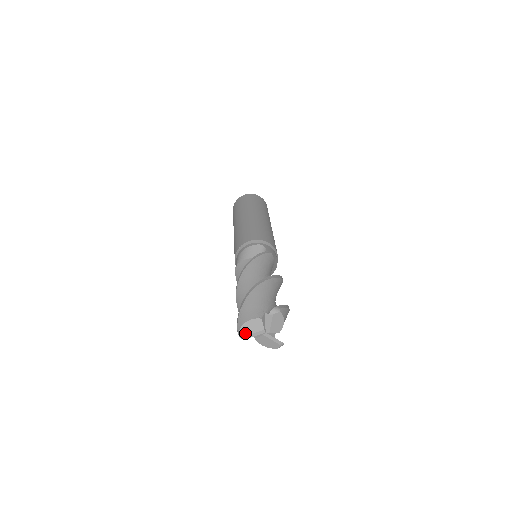
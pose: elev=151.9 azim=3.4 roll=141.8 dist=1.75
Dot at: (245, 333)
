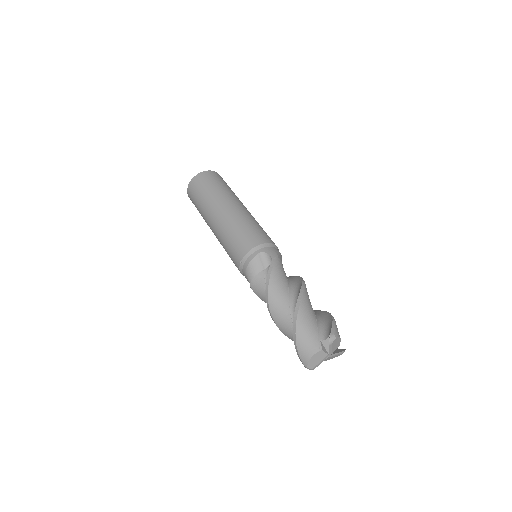
Dot at: (313, 366)
